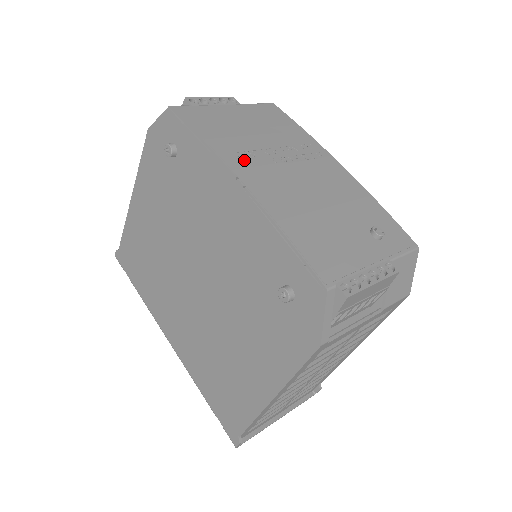
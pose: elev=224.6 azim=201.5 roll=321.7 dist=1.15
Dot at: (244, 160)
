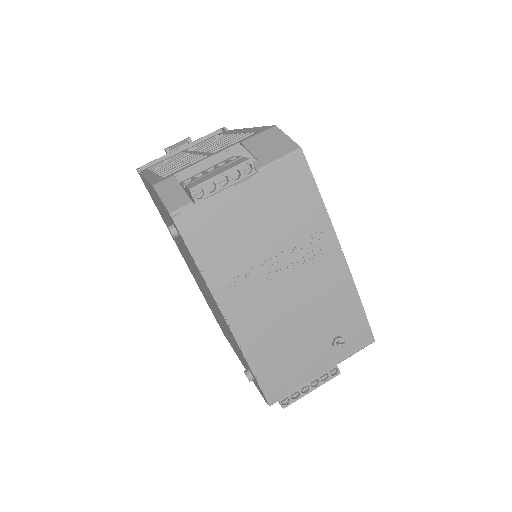
Dot at: (236, 289)
